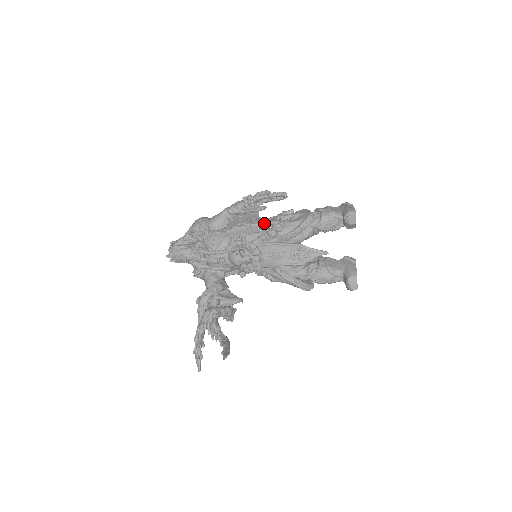
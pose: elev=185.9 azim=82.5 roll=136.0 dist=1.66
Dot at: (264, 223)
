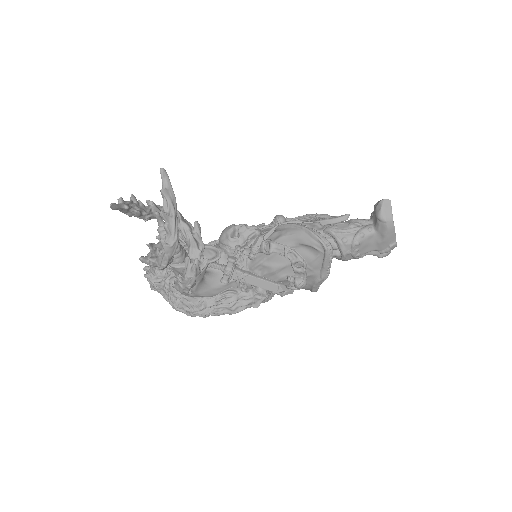
Dot at: occluded
